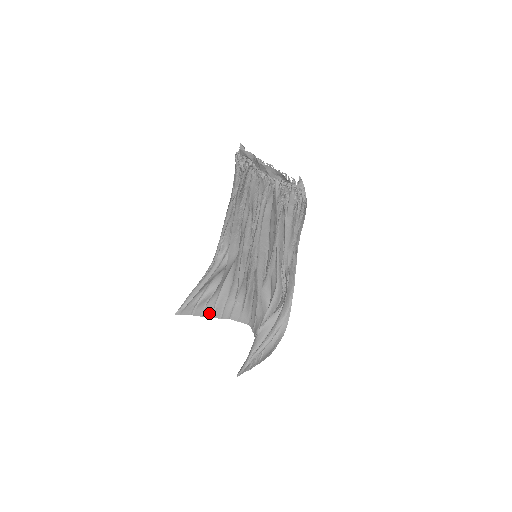
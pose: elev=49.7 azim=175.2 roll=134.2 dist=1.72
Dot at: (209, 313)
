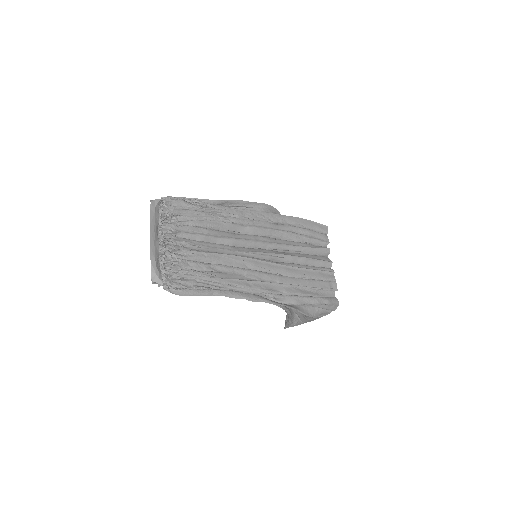
Dot at: occluded
